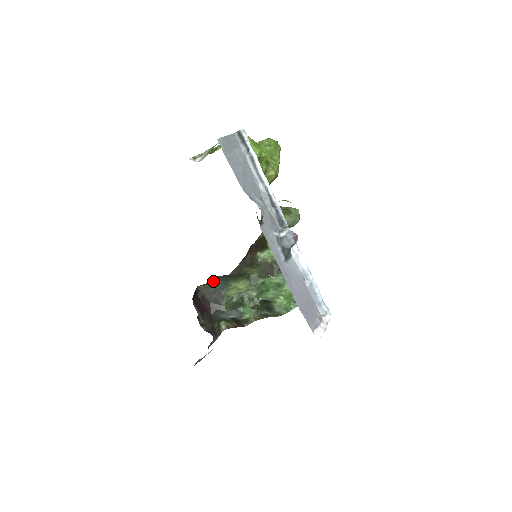
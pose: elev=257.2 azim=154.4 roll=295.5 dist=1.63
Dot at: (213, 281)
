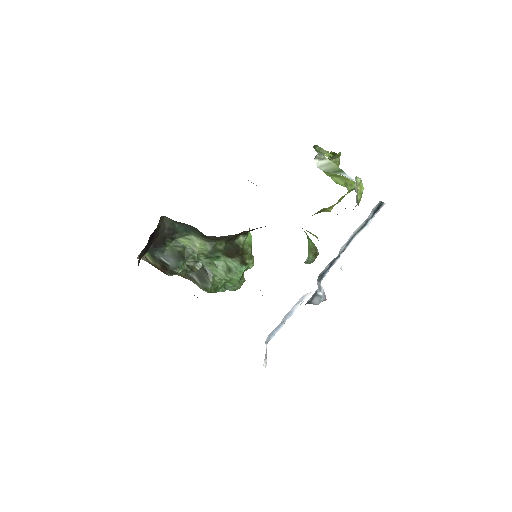
Dot at: occluded
